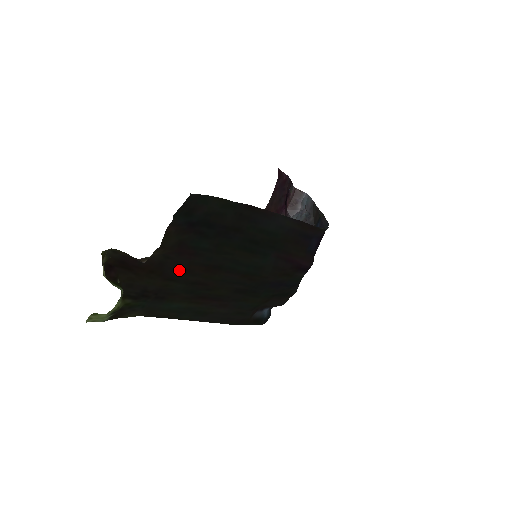
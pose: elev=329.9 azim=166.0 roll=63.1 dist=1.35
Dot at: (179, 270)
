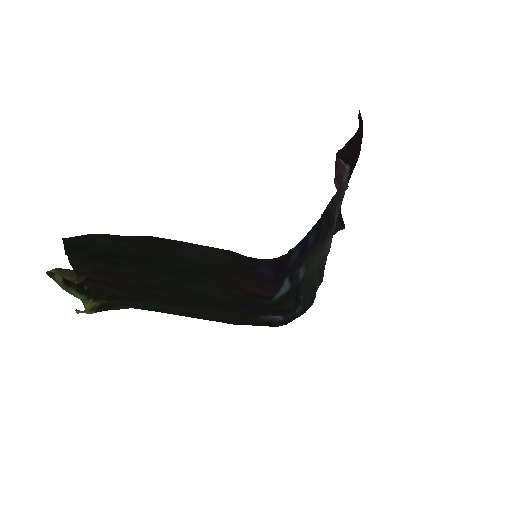
Dot at: (125, 286)
